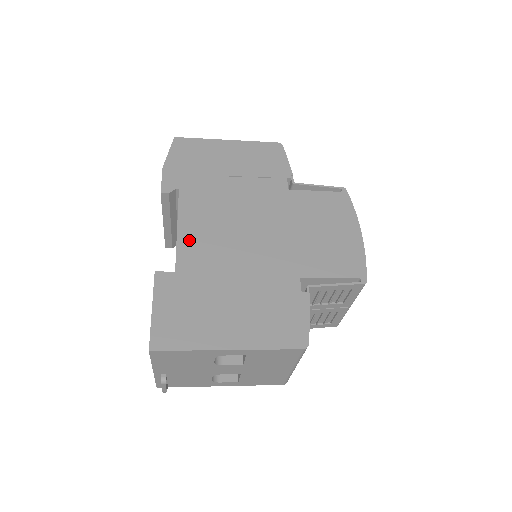
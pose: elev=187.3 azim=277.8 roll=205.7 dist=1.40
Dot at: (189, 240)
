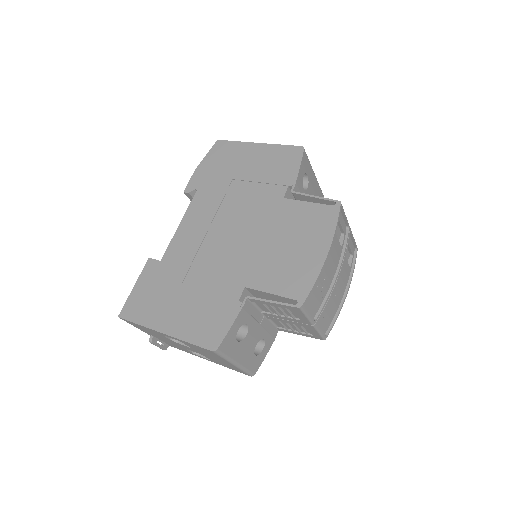
Dot at: (182, 236)
